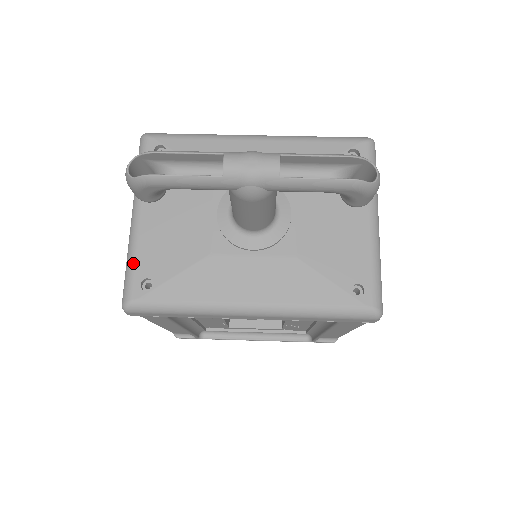
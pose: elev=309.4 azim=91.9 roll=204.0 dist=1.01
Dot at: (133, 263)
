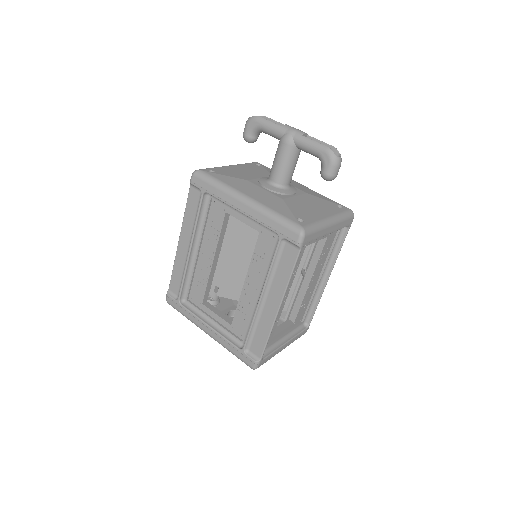
Dot at: (213, 168)
